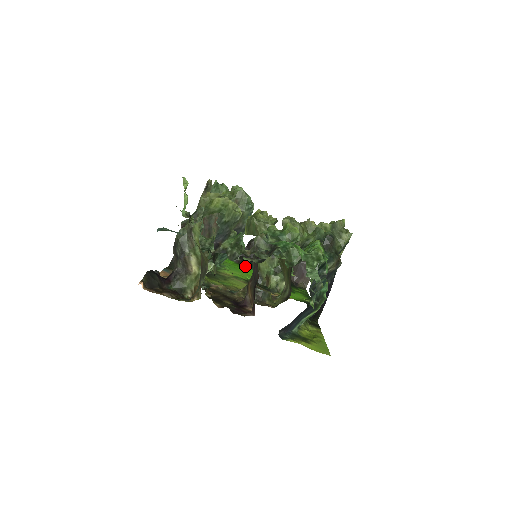
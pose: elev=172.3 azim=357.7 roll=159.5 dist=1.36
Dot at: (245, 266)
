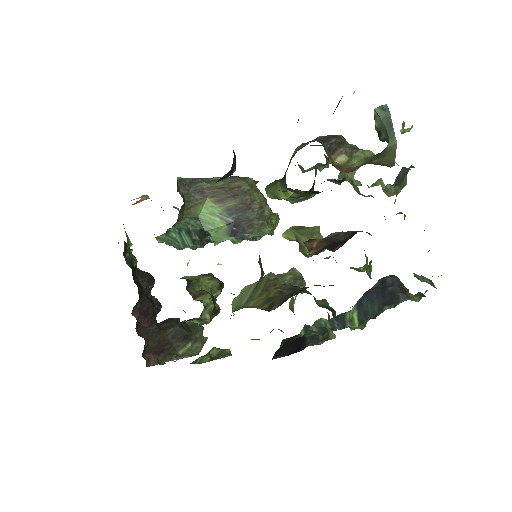
Dot at: occluded
